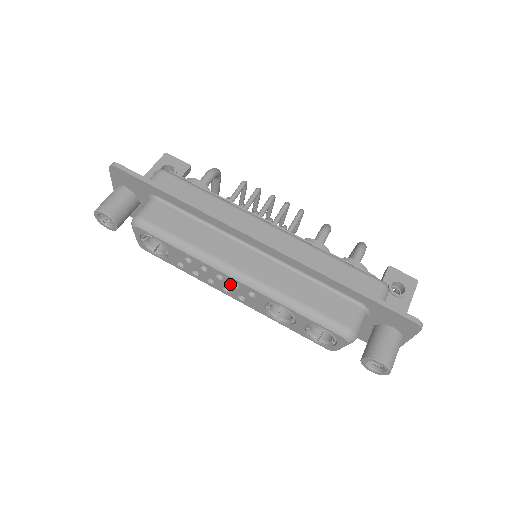
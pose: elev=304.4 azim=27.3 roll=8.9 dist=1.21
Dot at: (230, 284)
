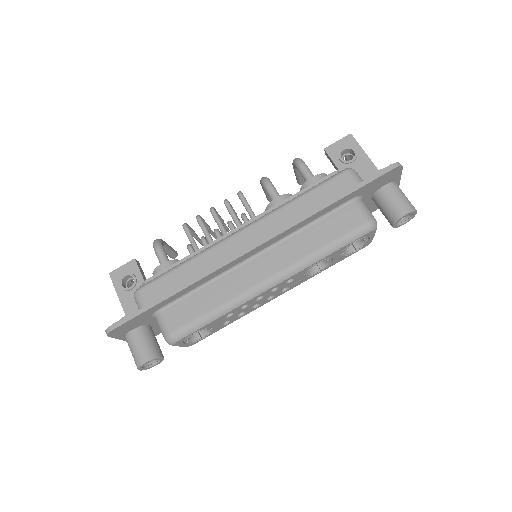
Dot at: (270, 293)
